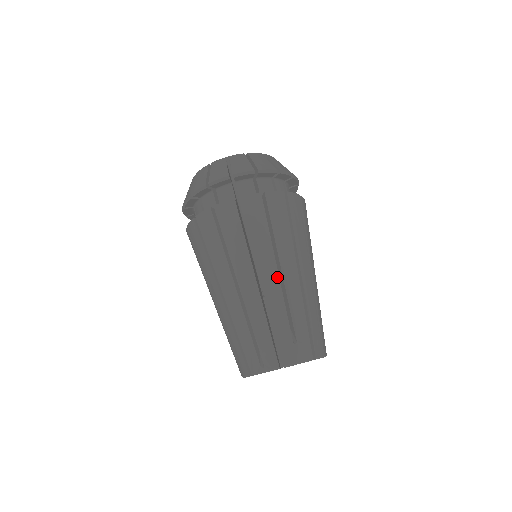
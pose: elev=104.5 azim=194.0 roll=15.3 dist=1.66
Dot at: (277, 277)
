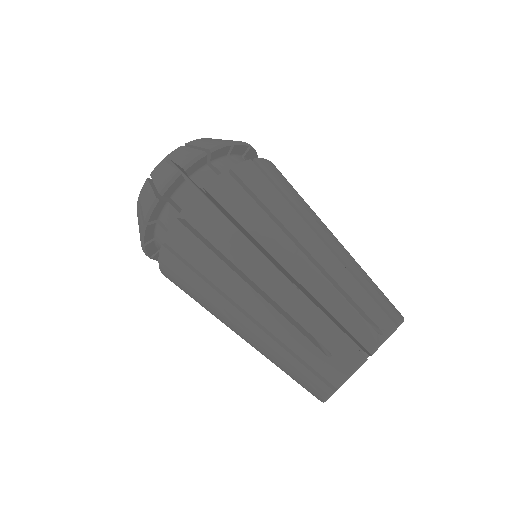
Dot at: (257, 296)
